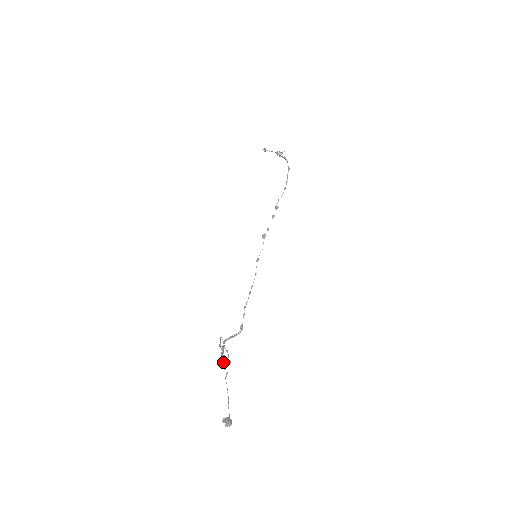
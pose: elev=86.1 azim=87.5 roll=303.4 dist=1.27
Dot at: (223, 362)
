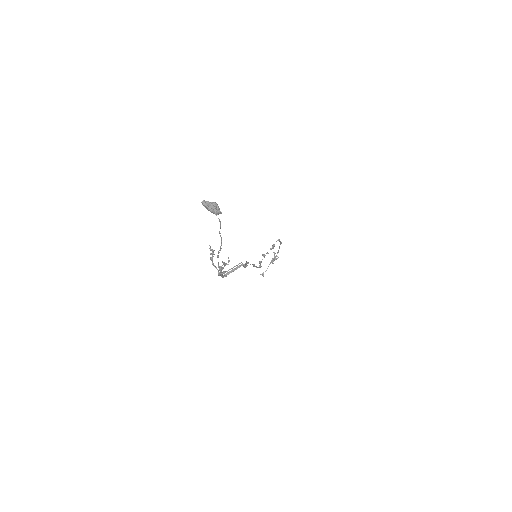
Dot at: (219, 270)
